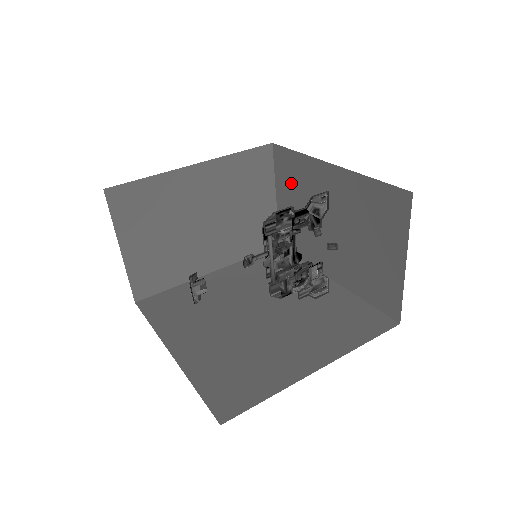
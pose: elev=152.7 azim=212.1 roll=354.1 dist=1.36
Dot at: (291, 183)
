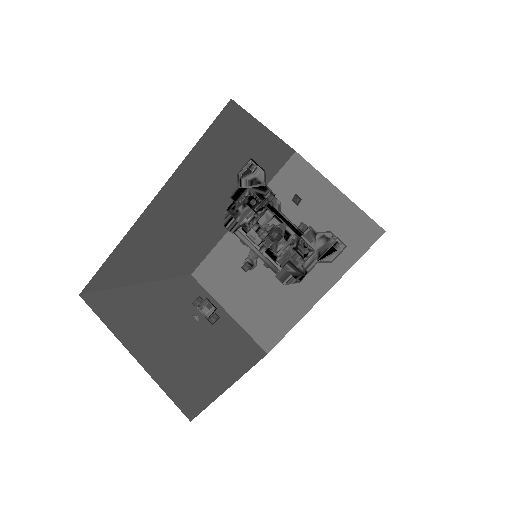
Dot at: occluded
